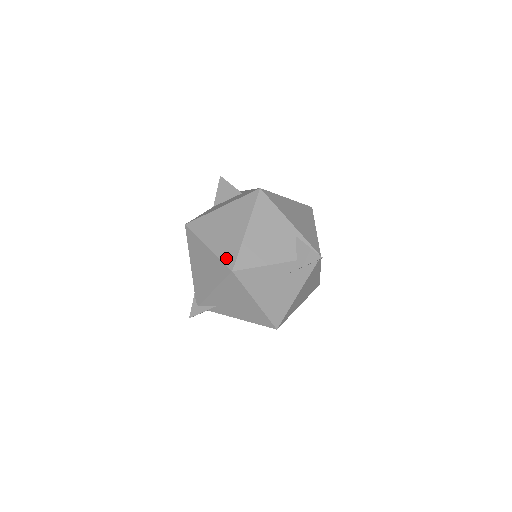
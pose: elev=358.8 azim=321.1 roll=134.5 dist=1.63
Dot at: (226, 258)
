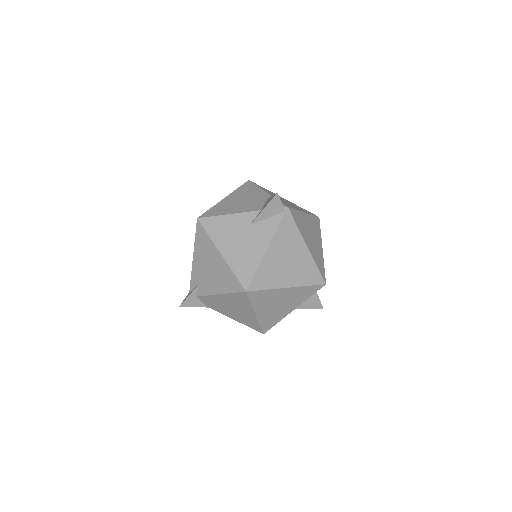
Dot at: occluded
